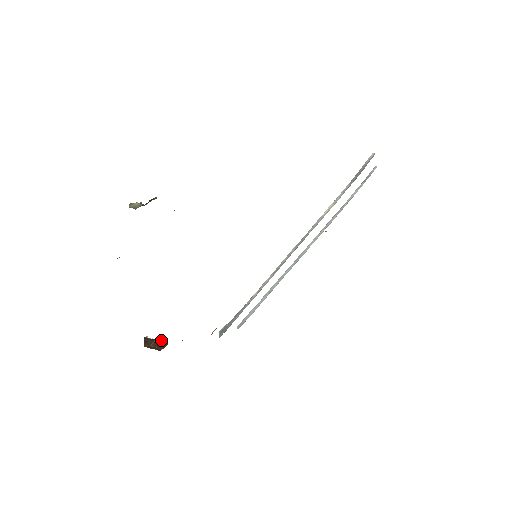
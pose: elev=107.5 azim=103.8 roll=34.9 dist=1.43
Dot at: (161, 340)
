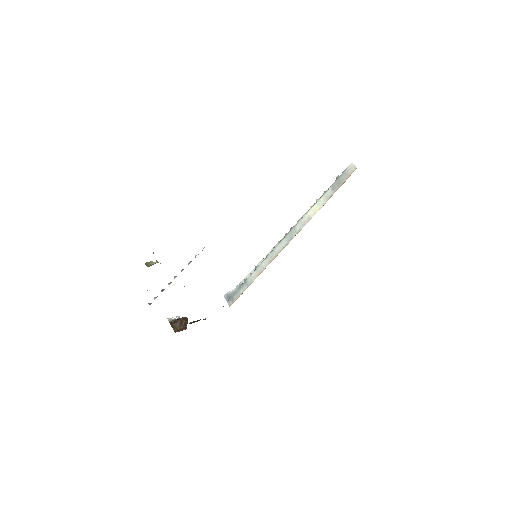
Dot at: (183, 319)
